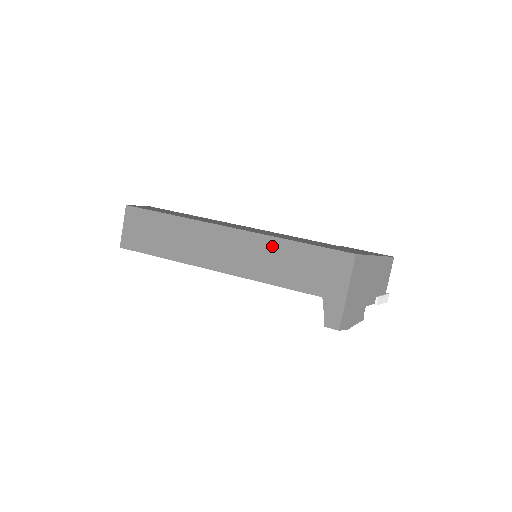
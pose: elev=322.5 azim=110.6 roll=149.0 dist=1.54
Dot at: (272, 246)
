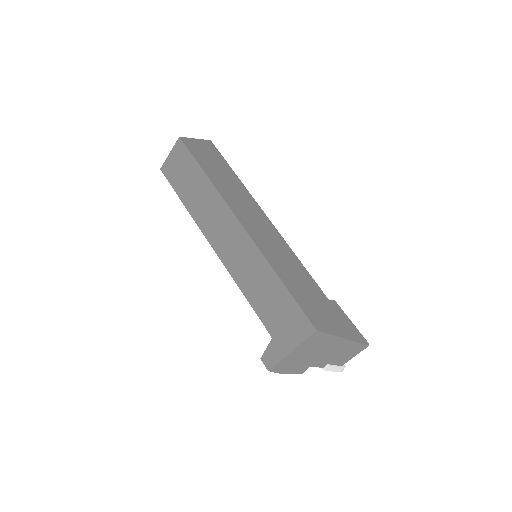
Dot at: (261, 266)
